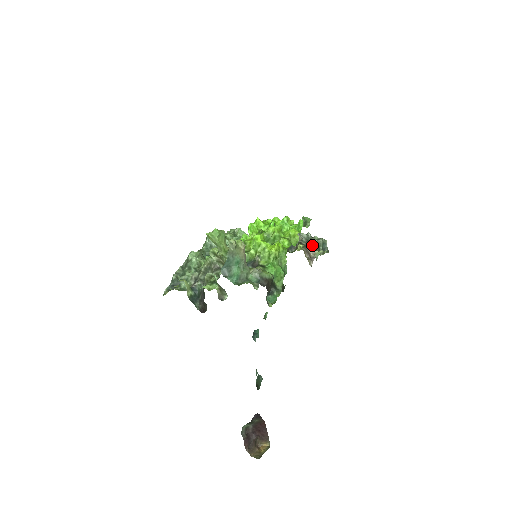
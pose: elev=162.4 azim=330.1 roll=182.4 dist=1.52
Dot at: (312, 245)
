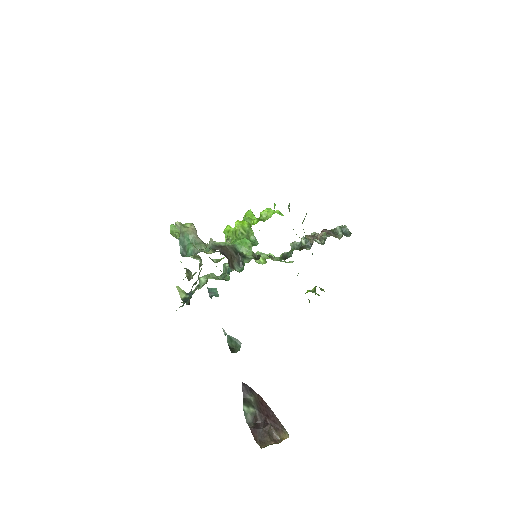
Dot at: occluded
